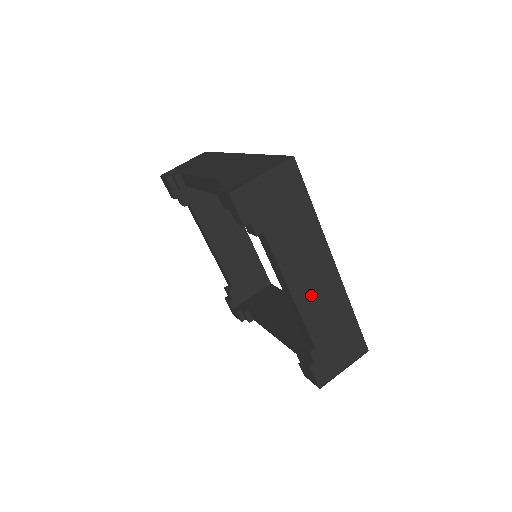
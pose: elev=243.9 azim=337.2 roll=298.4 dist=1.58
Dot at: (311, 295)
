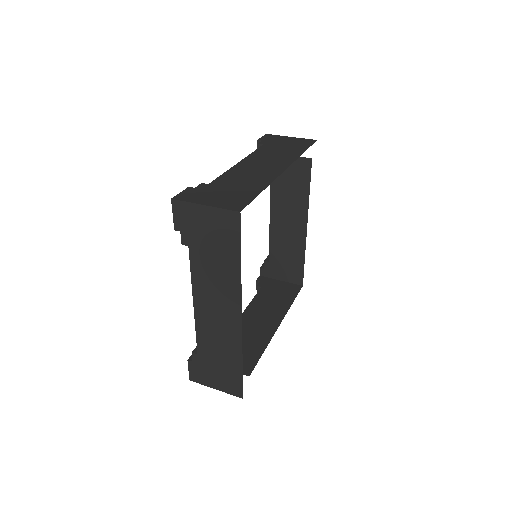
Dot at: (210, 319)
